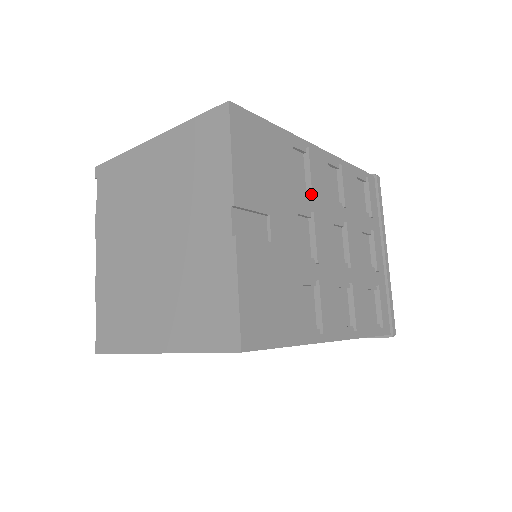
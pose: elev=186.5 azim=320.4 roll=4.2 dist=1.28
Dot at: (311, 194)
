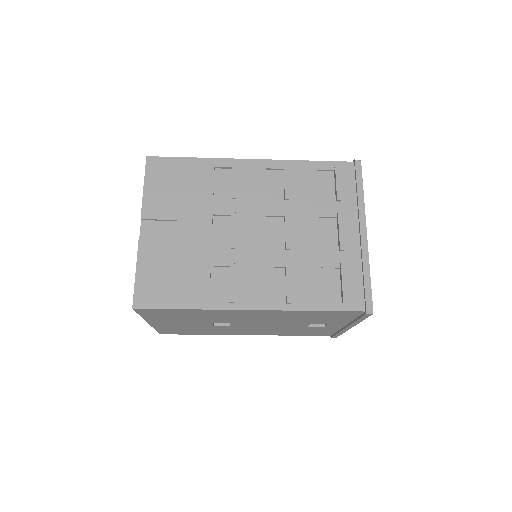
Dot at: (232, 197)
